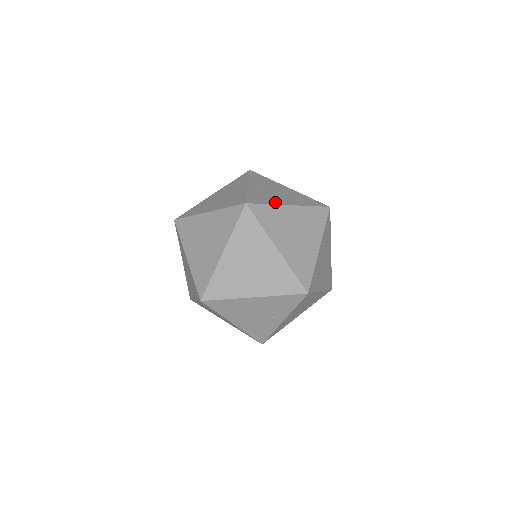
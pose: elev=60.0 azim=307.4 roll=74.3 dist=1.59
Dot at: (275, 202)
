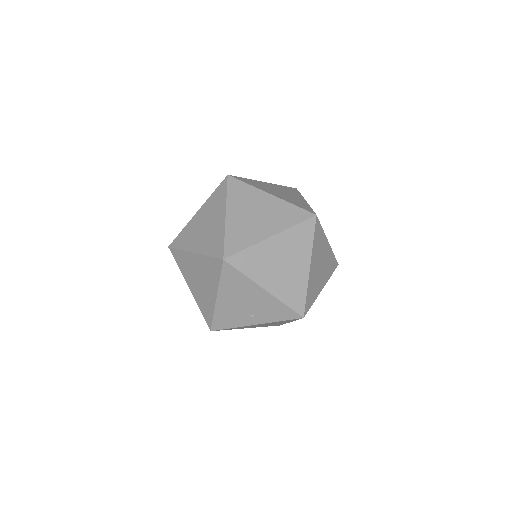
Dot at: occluded
